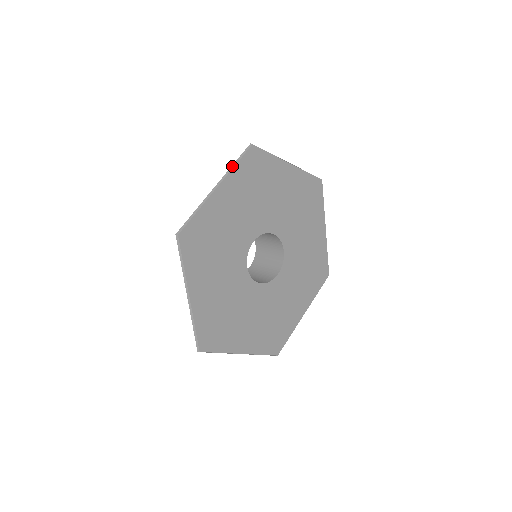
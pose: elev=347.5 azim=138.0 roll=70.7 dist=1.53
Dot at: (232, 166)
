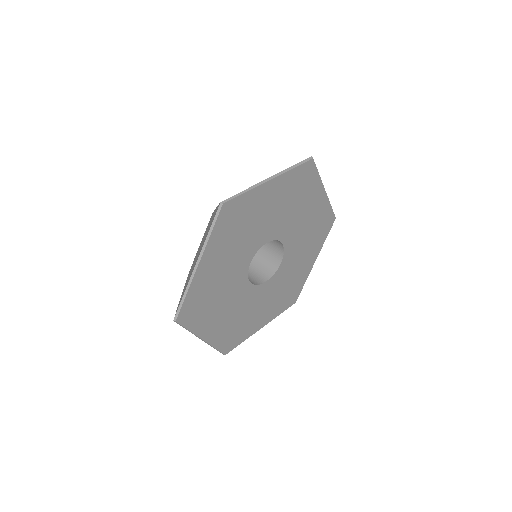
Dot at: (290, 167)
